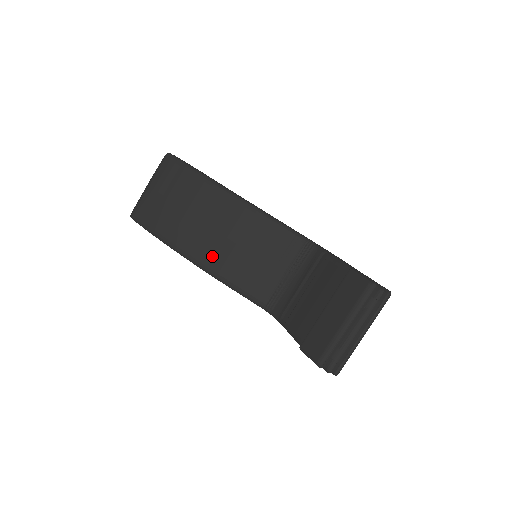
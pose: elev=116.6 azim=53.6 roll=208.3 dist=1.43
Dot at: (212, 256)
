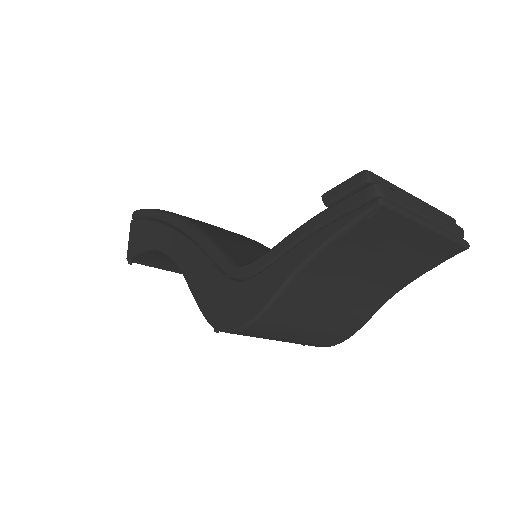
Dot at: (208, 228)
